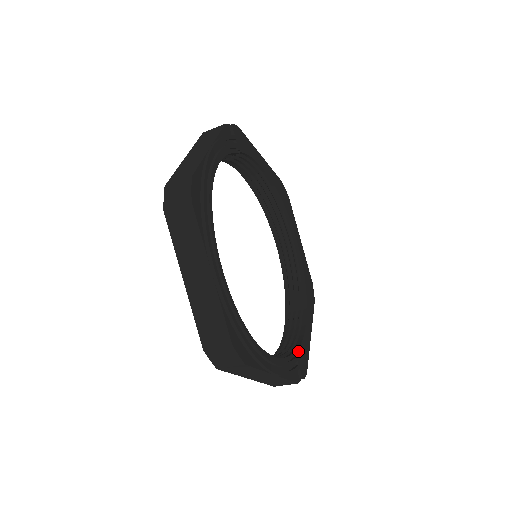
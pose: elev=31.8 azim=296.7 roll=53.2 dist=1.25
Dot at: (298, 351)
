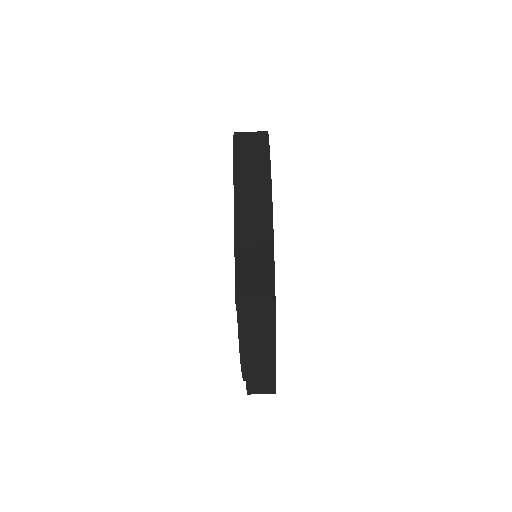
Dot at: occluded
